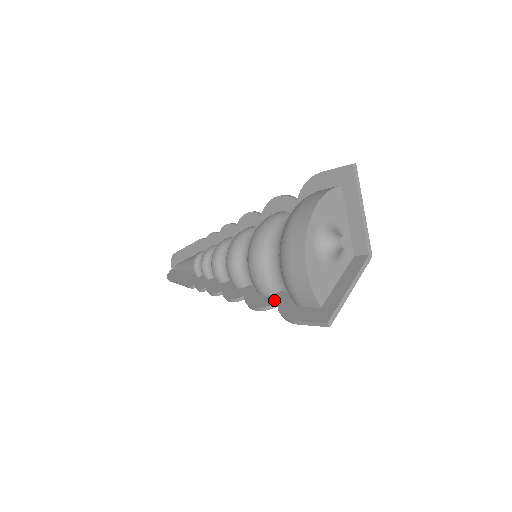
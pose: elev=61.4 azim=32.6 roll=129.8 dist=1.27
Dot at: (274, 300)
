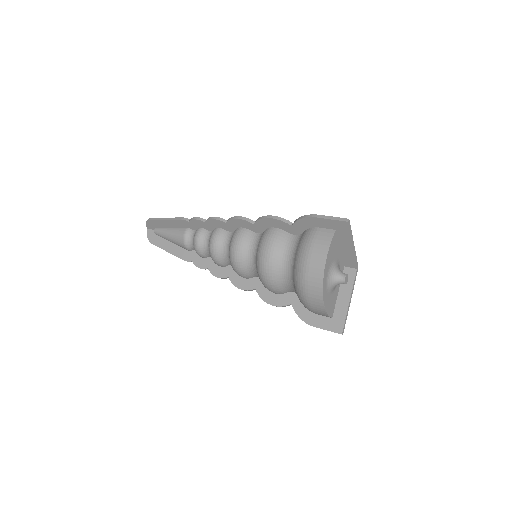
Dot at: (287, 301)
